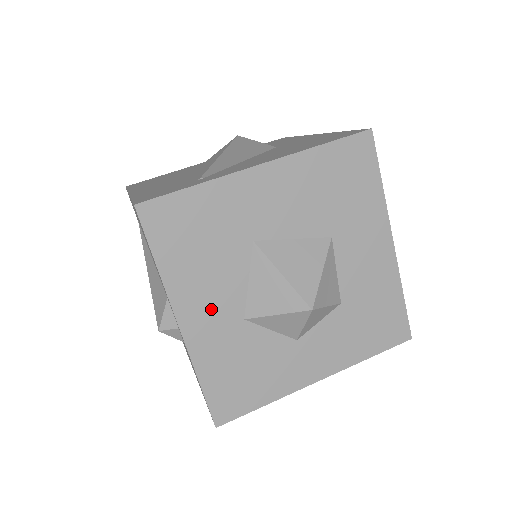
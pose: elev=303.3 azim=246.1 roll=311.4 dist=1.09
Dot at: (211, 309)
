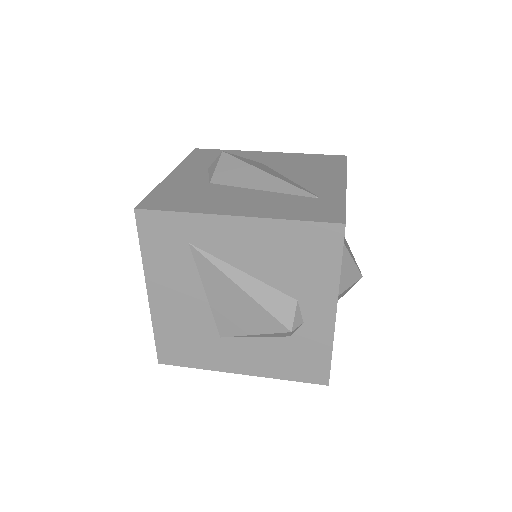
Dot at: occluded
